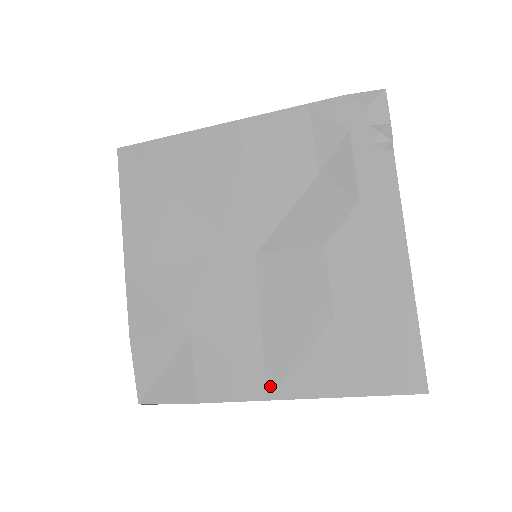
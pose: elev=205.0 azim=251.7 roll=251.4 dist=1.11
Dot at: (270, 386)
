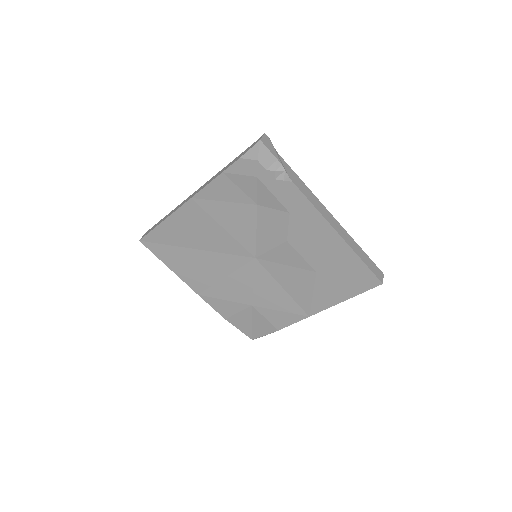
Dot at: (306, 311)
